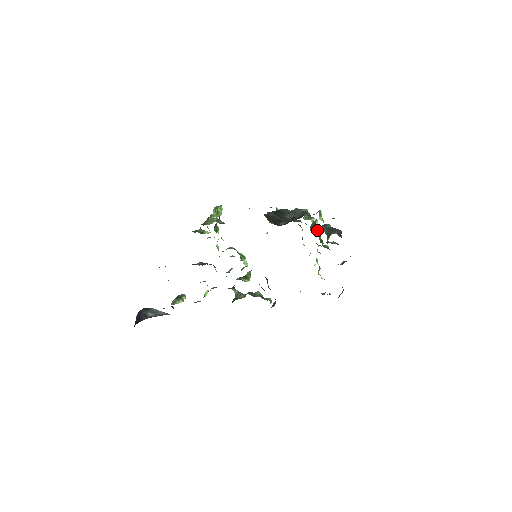
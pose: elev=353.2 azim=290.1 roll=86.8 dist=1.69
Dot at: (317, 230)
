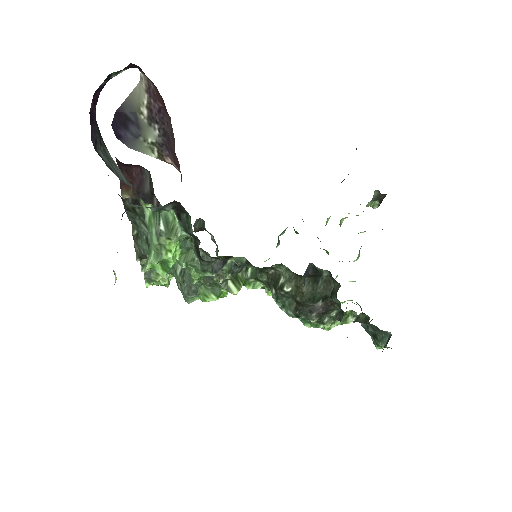
Dot at: occluded
